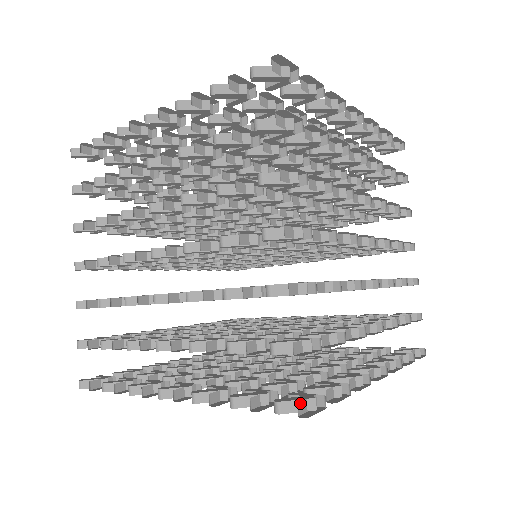
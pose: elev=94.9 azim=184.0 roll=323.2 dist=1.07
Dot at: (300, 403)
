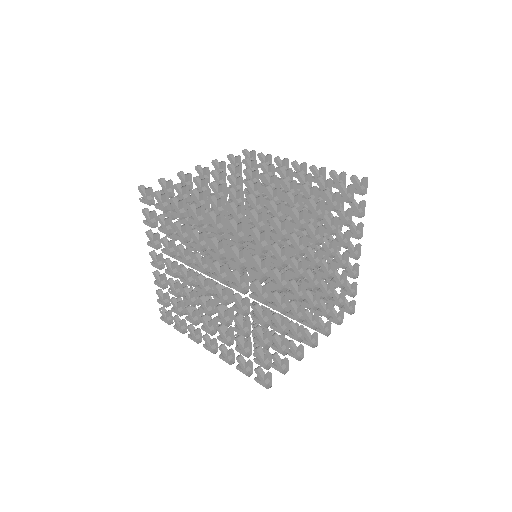
Dot at: (264, 234)
